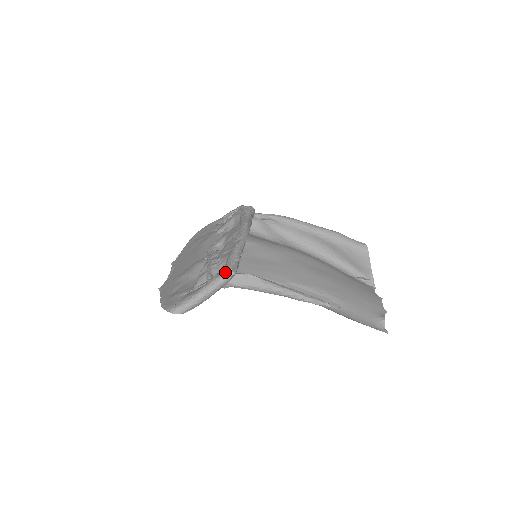
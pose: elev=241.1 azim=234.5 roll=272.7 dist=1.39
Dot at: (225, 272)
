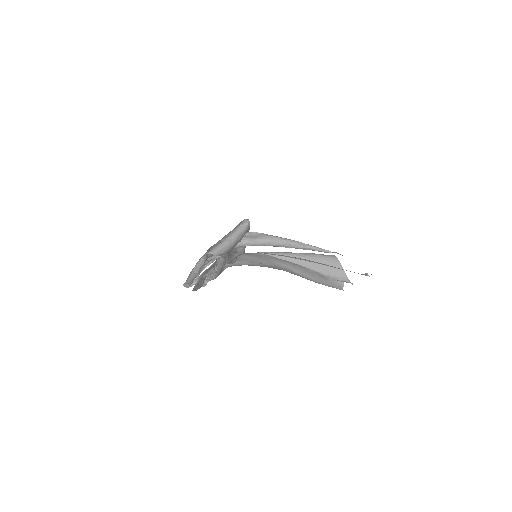
Dot at: (242, 222)
